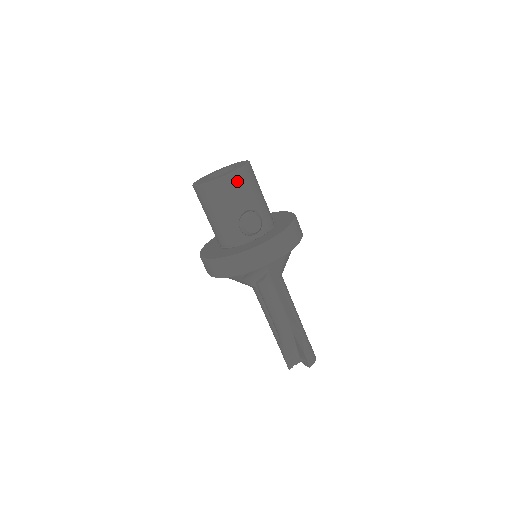
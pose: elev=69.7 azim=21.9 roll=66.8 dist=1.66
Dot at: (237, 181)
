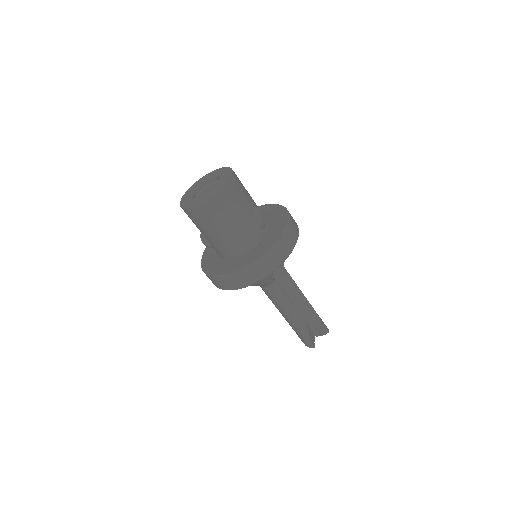
Dot at: (237, 181)
